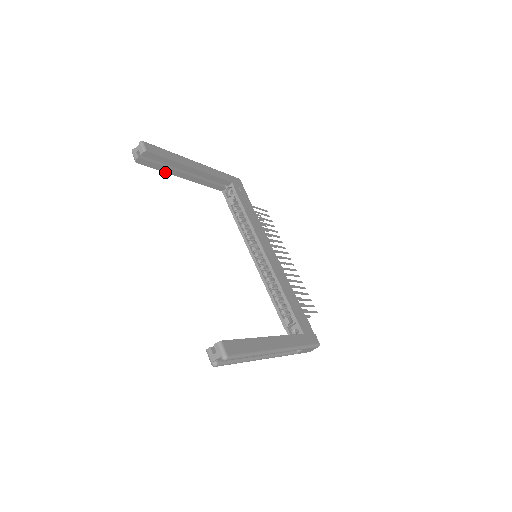
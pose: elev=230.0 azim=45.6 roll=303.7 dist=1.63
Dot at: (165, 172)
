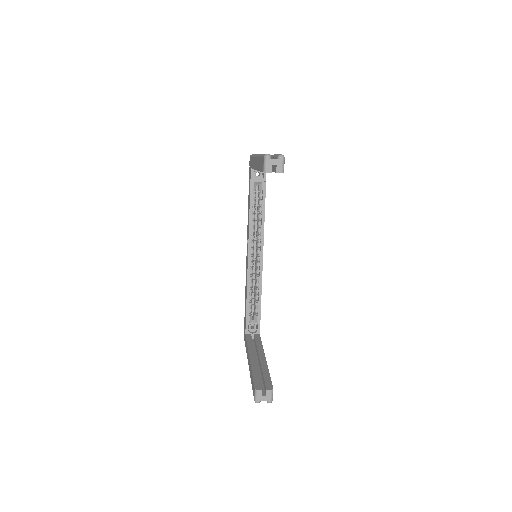
Dot at: (259, 170)
